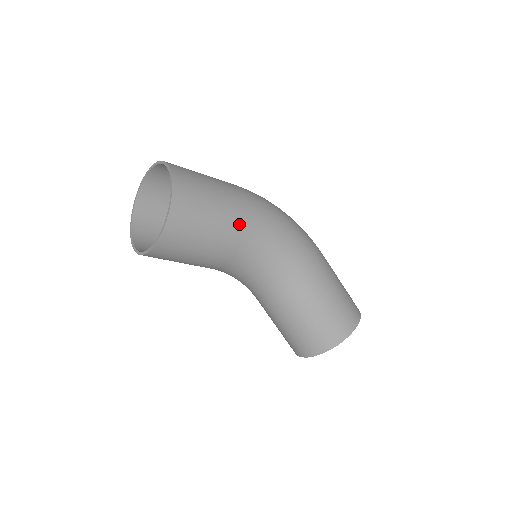
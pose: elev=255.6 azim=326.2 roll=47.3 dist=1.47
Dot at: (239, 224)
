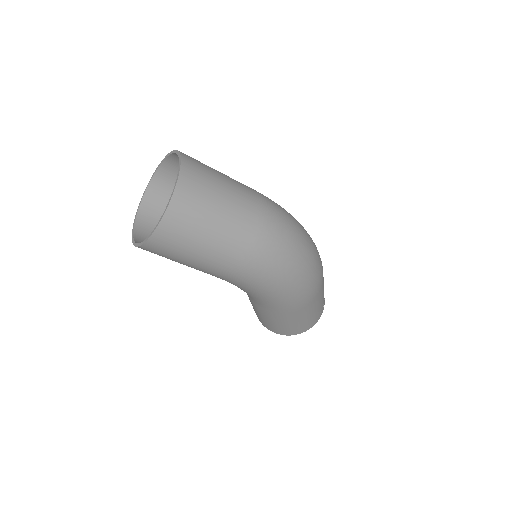
Dot at: (211, 274)
